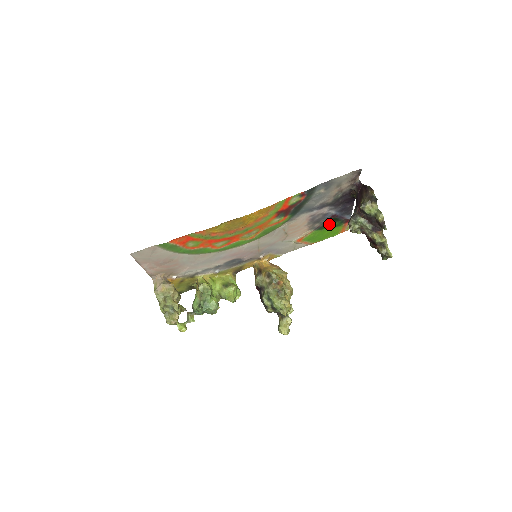
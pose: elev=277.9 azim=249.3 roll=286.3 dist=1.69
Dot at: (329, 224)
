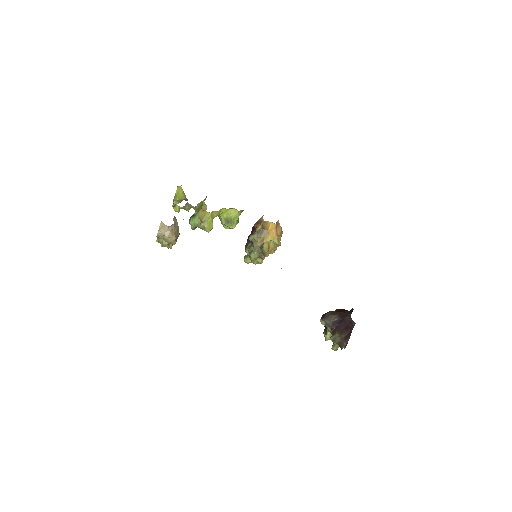
Dot at: occluded
